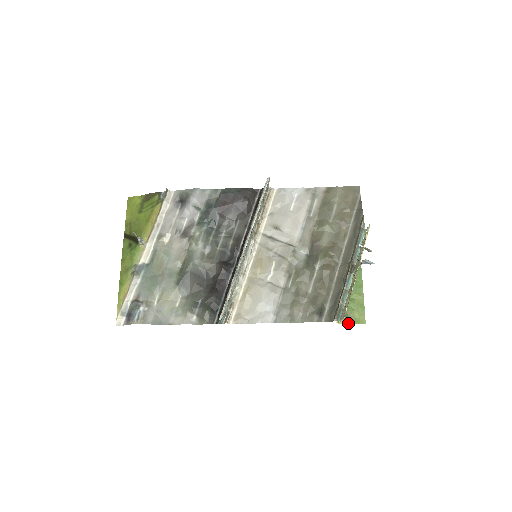
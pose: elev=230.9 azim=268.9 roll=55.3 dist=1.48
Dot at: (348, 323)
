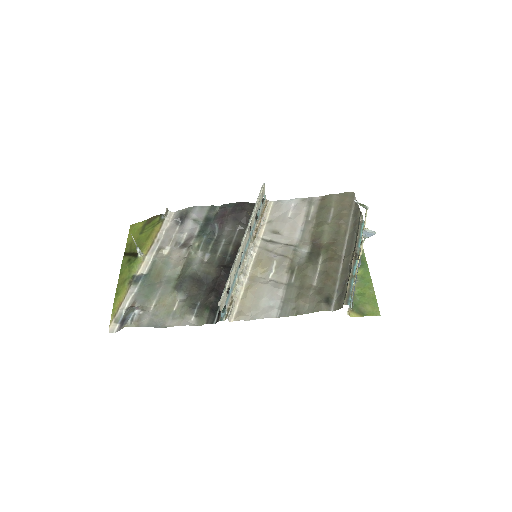
Dot at: (361, 316)
